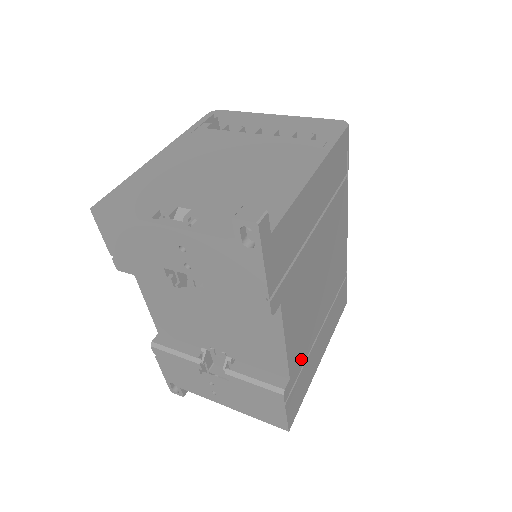
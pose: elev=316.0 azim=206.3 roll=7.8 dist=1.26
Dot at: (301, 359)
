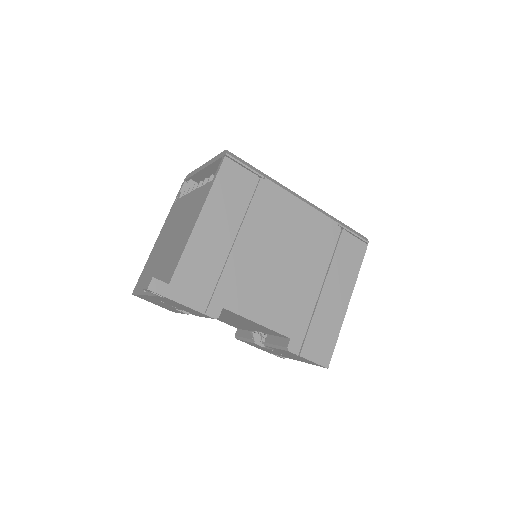
Dot at: (300, 319)
